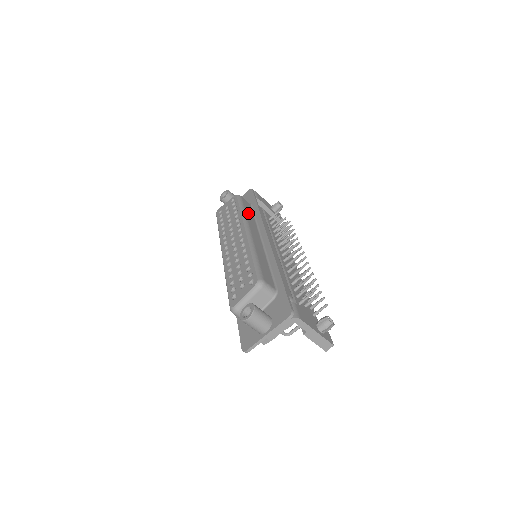
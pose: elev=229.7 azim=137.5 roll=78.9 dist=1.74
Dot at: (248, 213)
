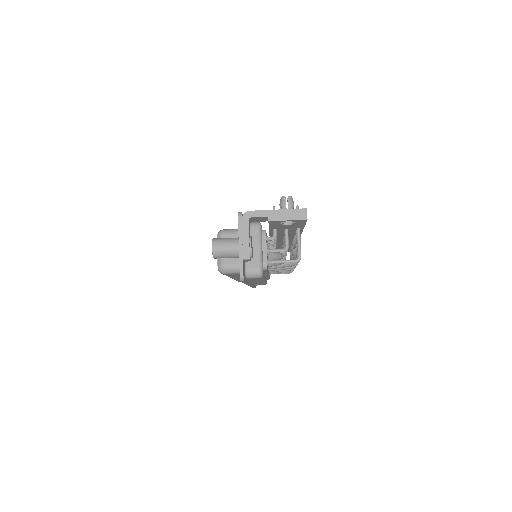
Dot at: occluded
